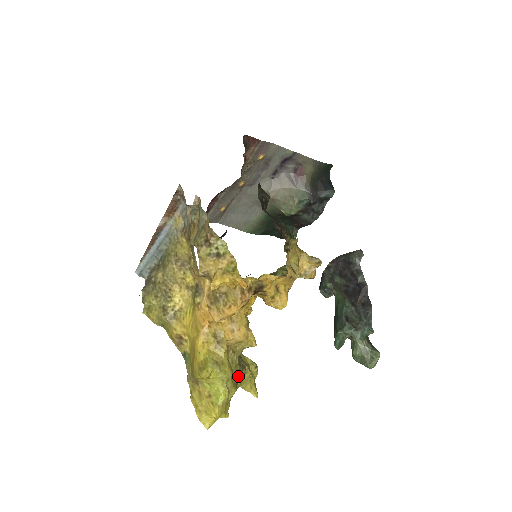
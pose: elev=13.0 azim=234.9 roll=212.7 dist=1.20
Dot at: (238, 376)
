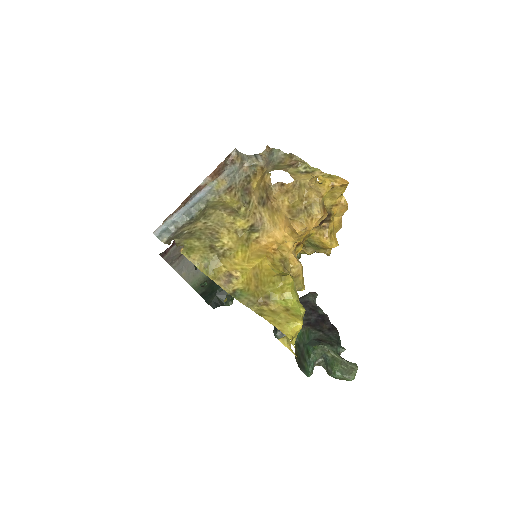
Dot at: occluded
